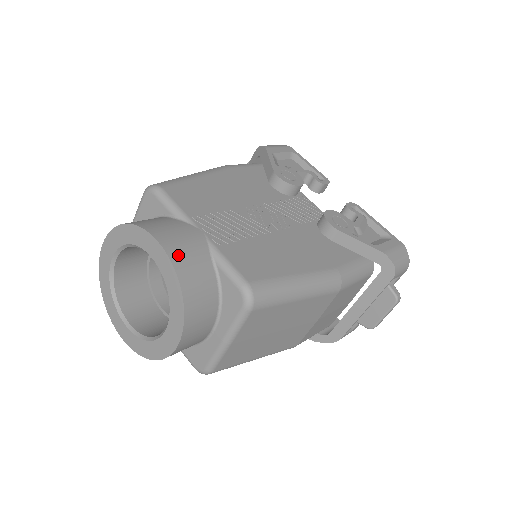
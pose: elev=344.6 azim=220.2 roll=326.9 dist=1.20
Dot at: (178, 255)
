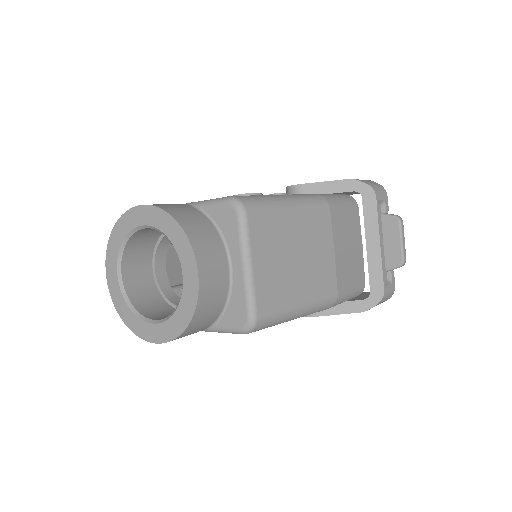
Dot at: (161, 205)
